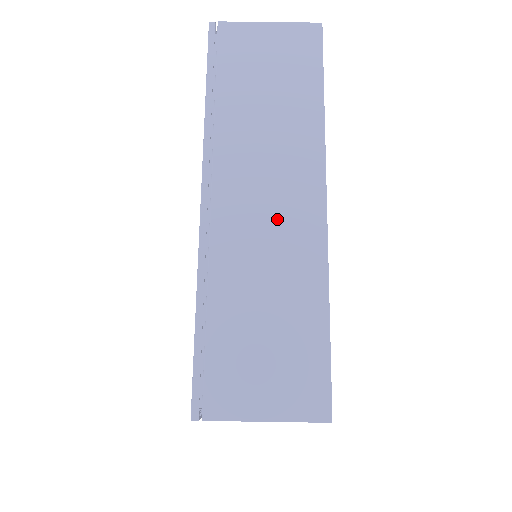
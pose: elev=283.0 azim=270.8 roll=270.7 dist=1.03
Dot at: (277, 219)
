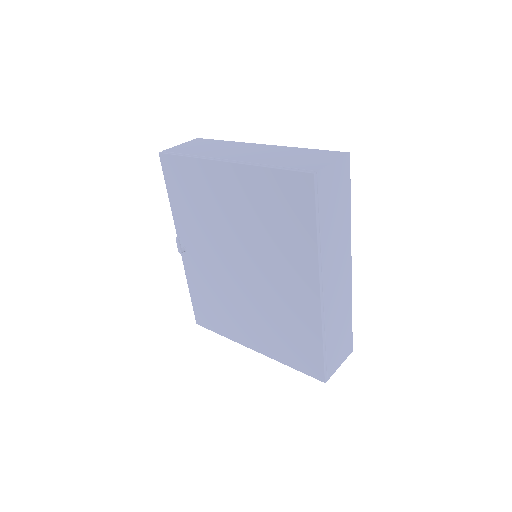
Dot at: (257, 151)
